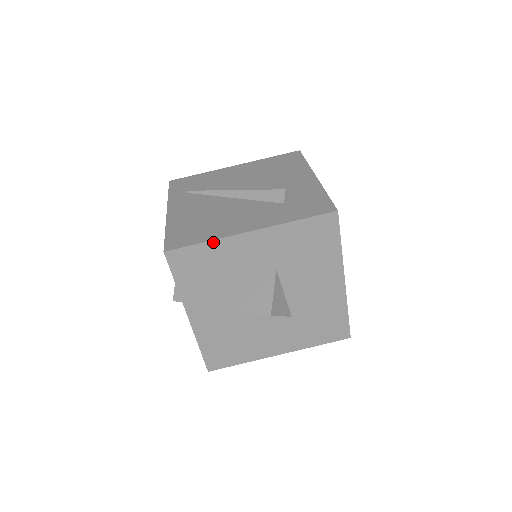
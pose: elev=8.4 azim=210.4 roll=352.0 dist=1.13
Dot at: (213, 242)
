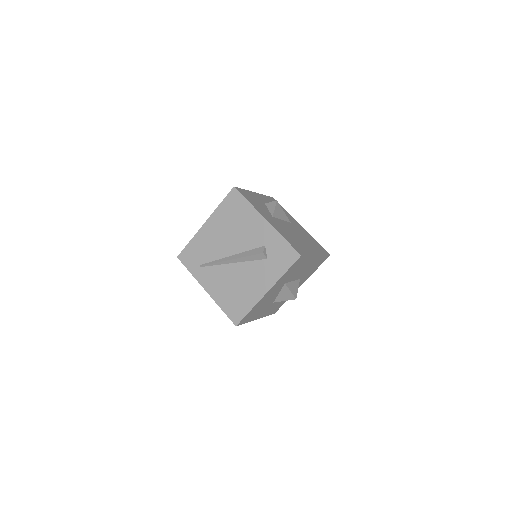
Dot at: (254, 307)
